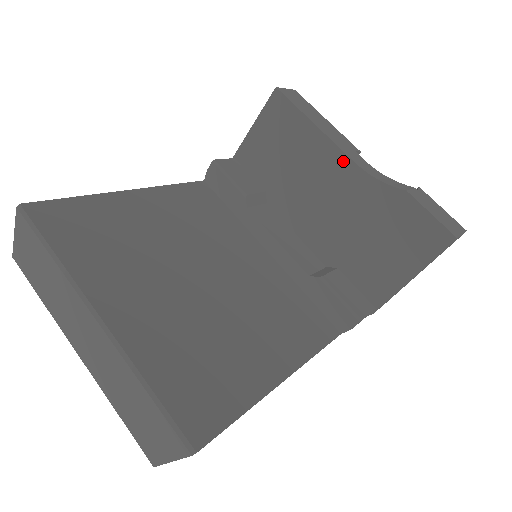
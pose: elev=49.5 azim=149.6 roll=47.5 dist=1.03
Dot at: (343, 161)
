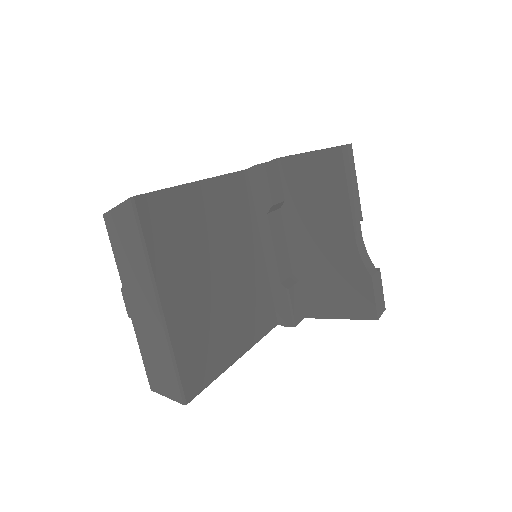
Dot at: (349, 230)
